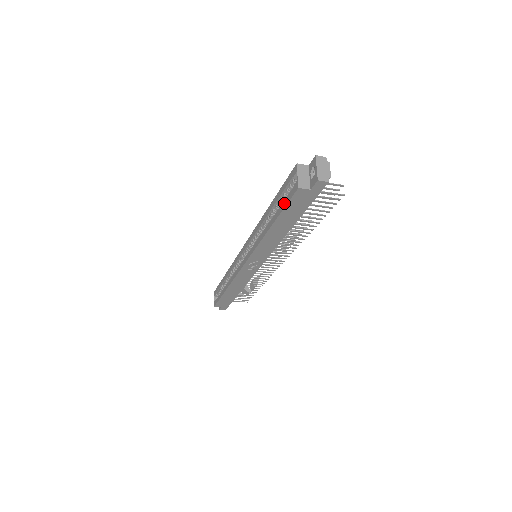
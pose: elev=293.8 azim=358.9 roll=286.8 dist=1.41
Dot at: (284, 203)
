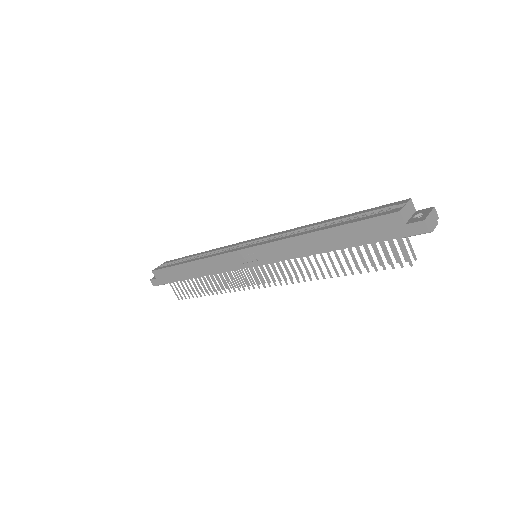
Dot at: (363, 218)
